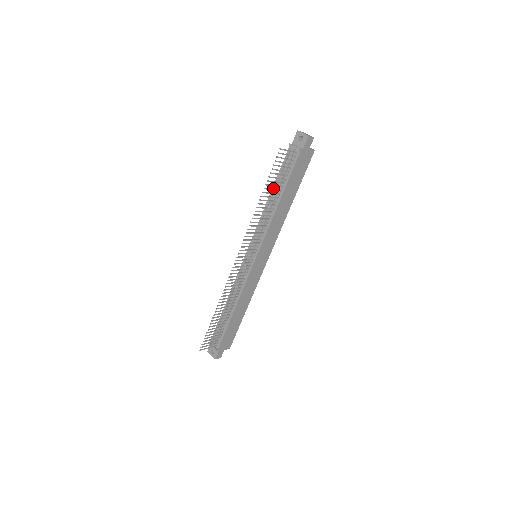
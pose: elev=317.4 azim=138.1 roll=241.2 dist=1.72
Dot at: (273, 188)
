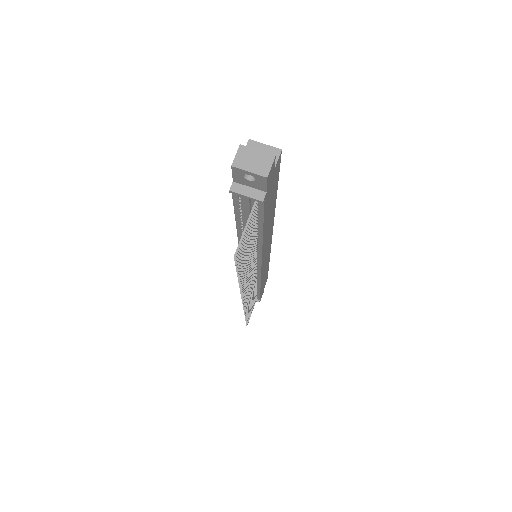
Dot at: (238, 226)
